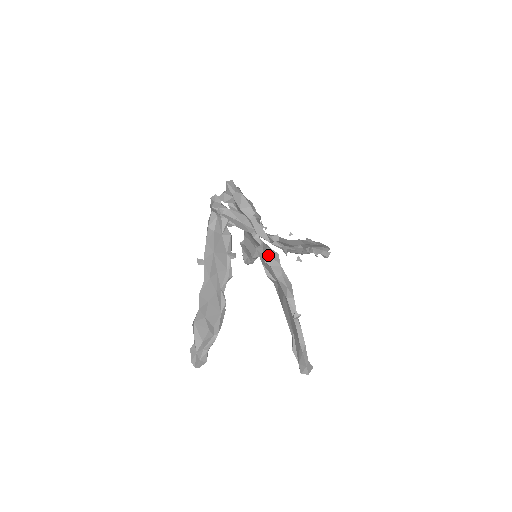
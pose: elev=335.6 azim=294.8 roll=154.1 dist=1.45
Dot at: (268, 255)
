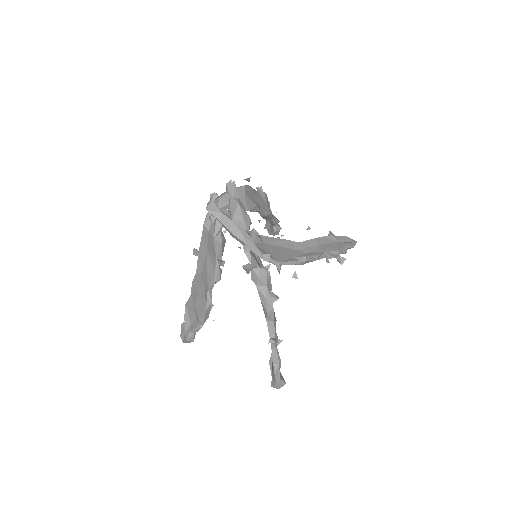
Dot at: (255, 274)
